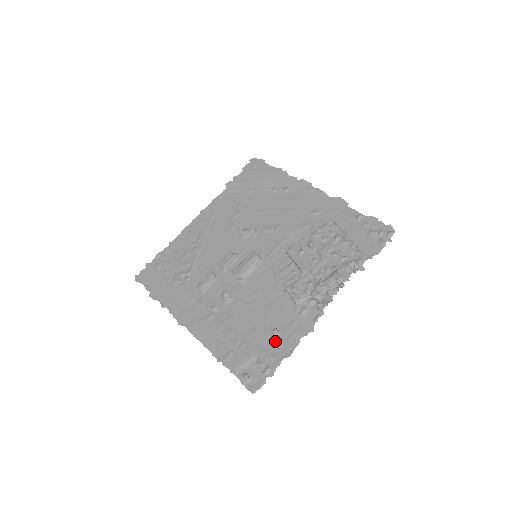
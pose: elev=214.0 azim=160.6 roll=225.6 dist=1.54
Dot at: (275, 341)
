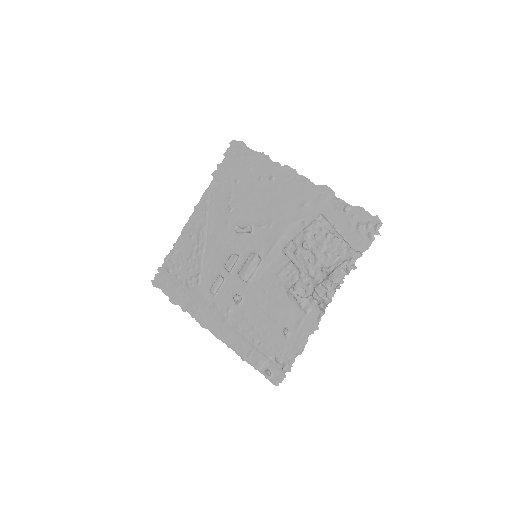
Dot at: (287, 340)
